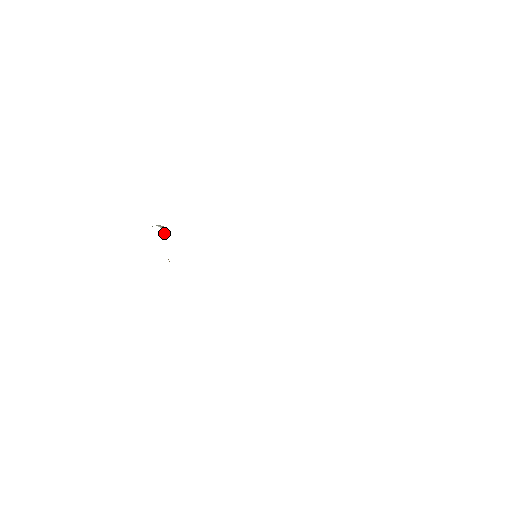
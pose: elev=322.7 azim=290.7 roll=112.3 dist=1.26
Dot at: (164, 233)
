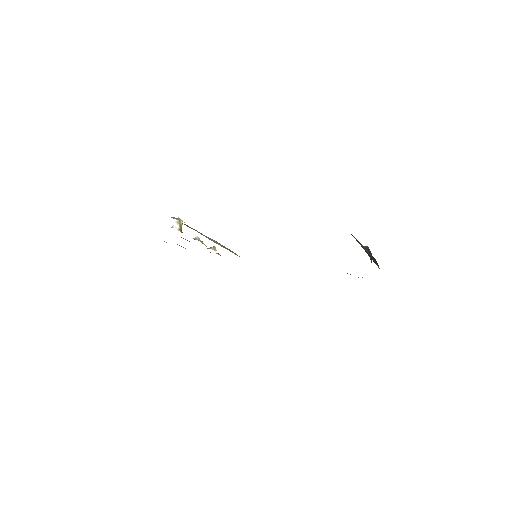
Dot at: (181, 228)
